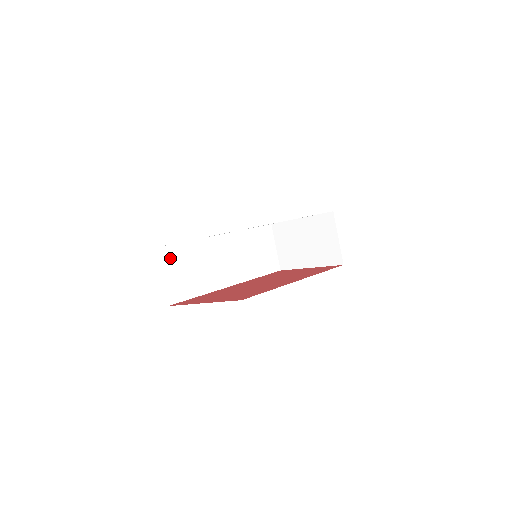
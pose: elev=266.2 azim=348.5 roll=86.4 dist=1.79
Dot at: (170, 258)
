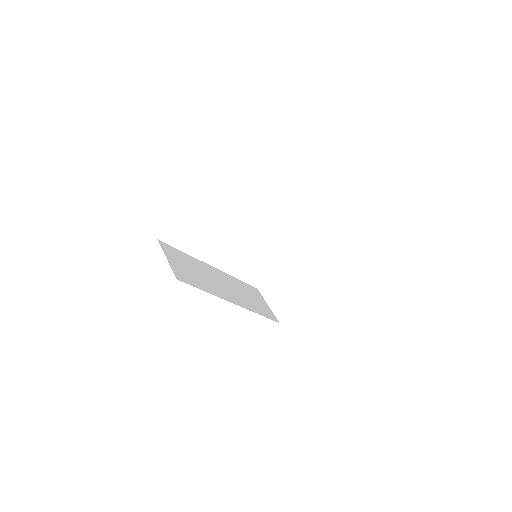
Dot at: (172, 253)
